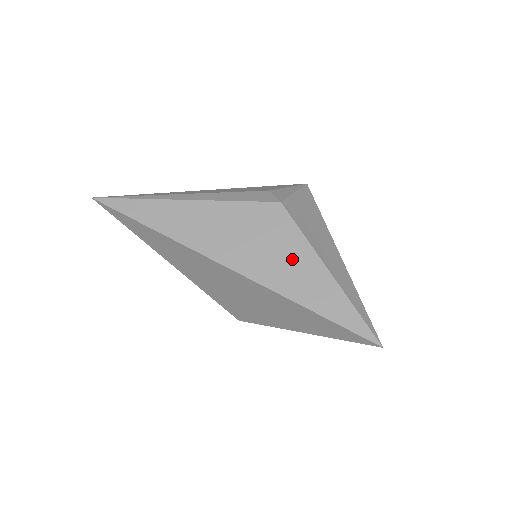
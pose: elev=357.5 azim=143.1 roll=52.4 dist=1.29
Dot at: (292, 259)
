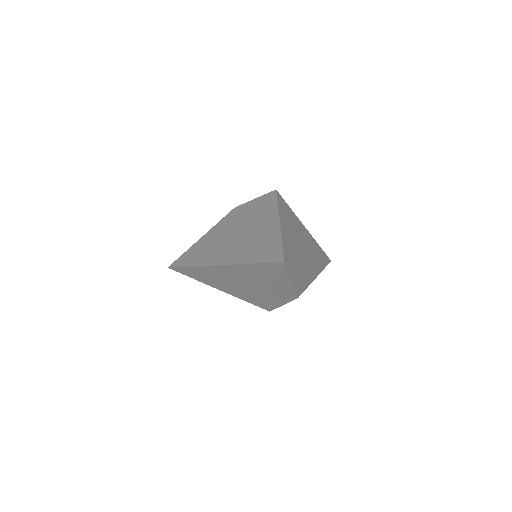
Dot at: (240, 238)
